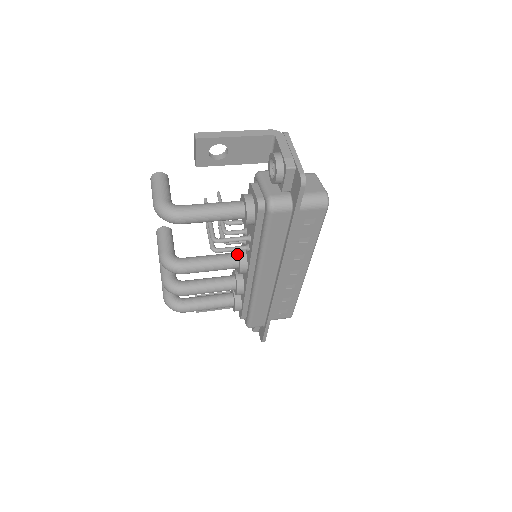
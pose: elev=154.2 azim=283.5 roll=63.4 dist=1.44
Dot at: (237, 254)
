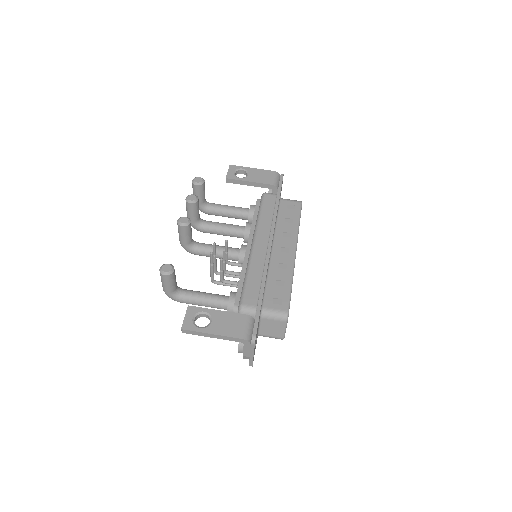
Dot at: occluded
